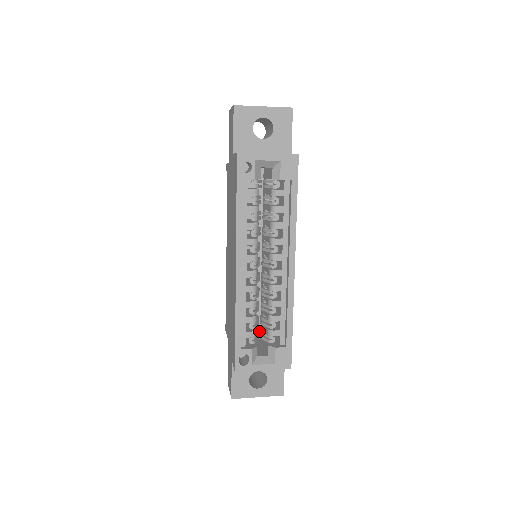
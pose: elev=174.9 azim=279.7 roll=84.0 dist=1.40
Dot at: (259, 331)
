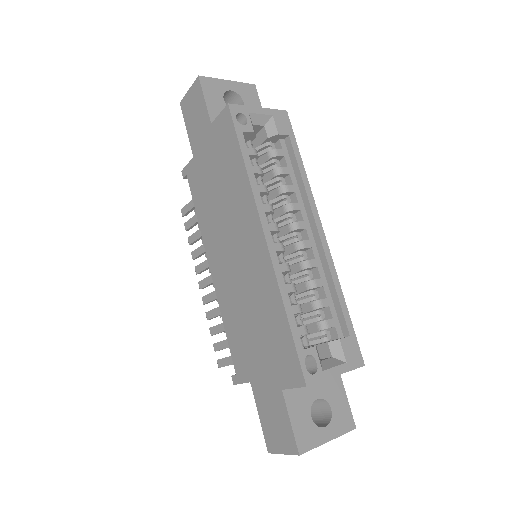
Dot at: occluded
